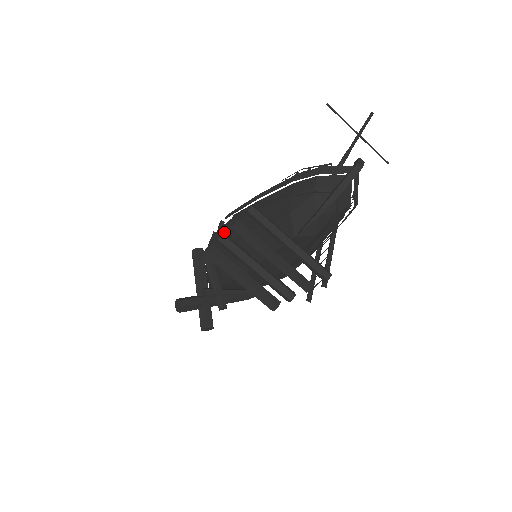
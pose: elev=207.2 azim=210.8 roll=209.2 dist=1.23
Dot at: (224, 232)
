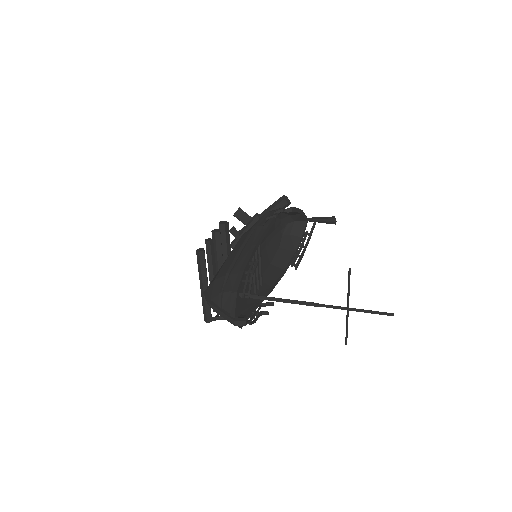
Dot at: occluded
